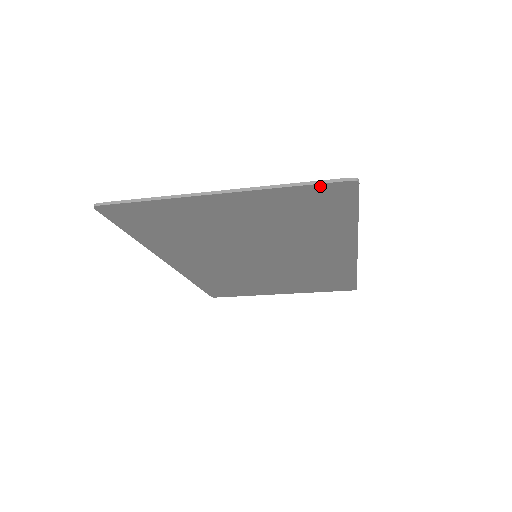
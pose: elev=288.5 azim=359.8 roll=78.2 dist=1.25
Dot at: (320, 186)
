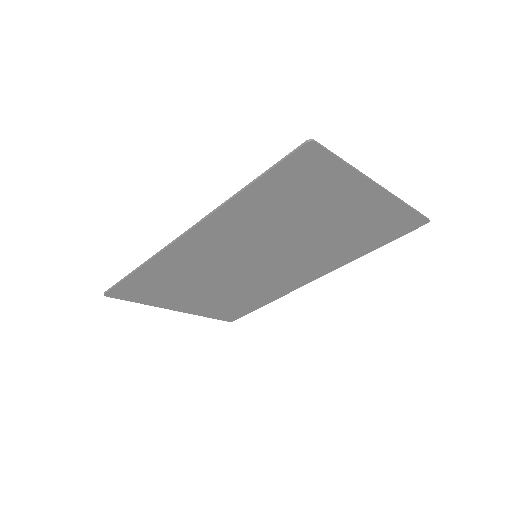
Dot at: (416, 215)
